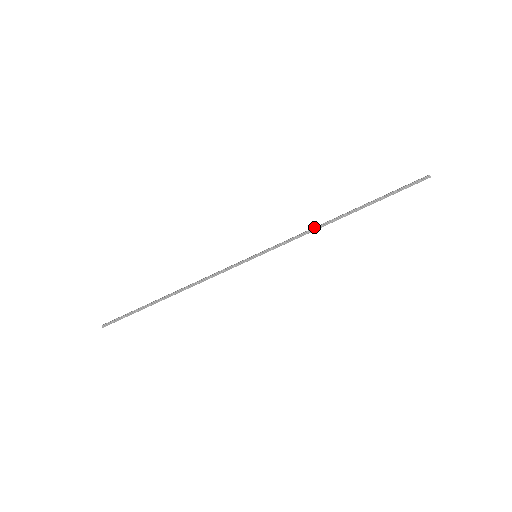
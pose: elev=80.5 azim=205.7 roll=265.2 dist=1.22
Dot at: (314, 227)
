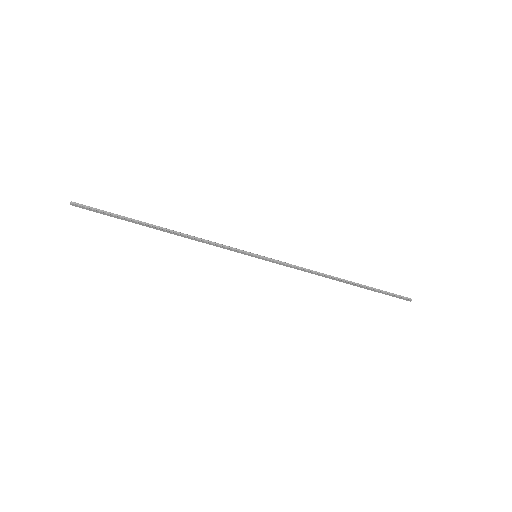
Dot at: (314, 271)
